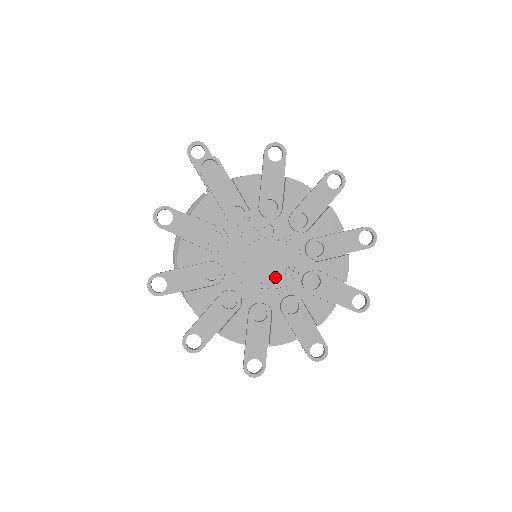
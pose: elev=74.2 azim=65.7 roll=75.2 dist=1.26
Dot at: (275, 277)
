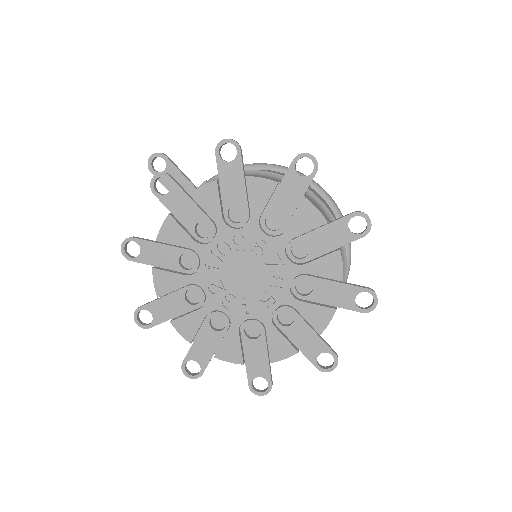
Dot at: (259, 290)
